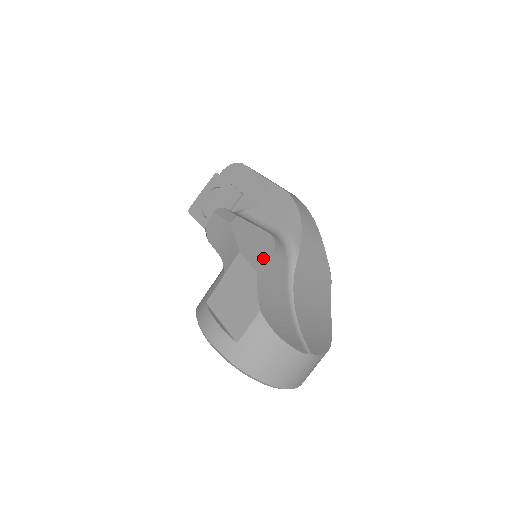
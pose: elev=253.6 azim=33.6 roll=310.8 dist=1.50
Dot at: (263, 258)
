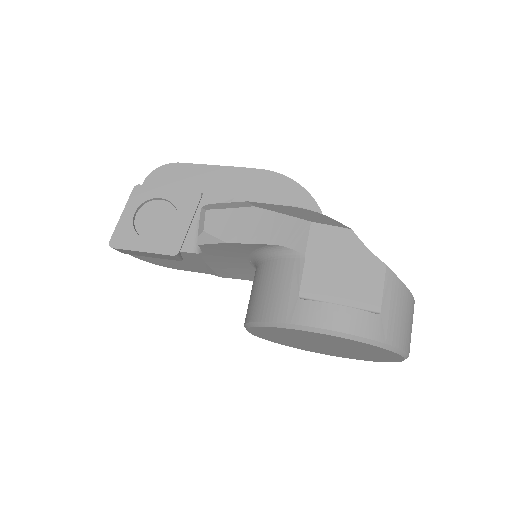
Dot at: (334, 221)
